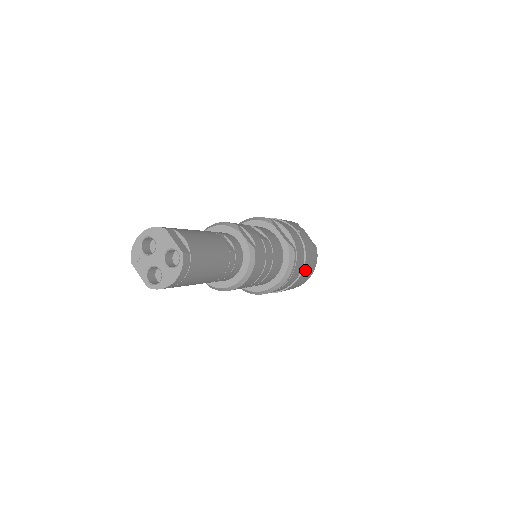
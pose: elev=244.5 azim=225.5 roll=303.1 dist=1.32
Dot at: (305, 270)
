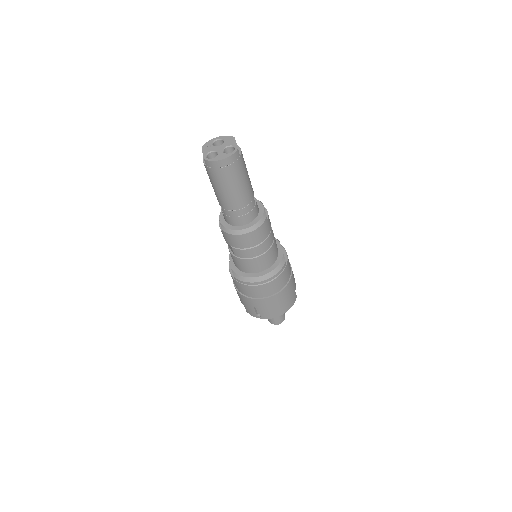
Dot at: (283, 295)
